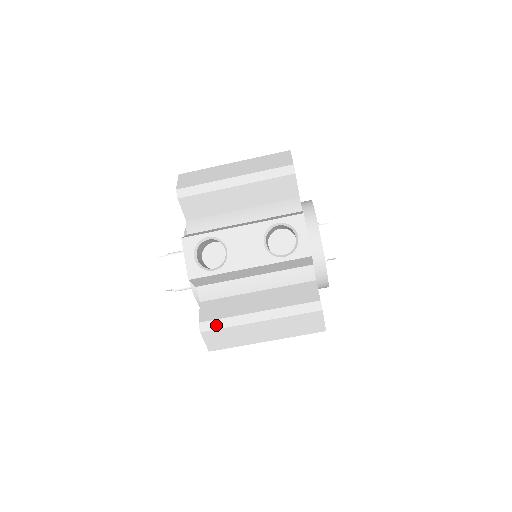
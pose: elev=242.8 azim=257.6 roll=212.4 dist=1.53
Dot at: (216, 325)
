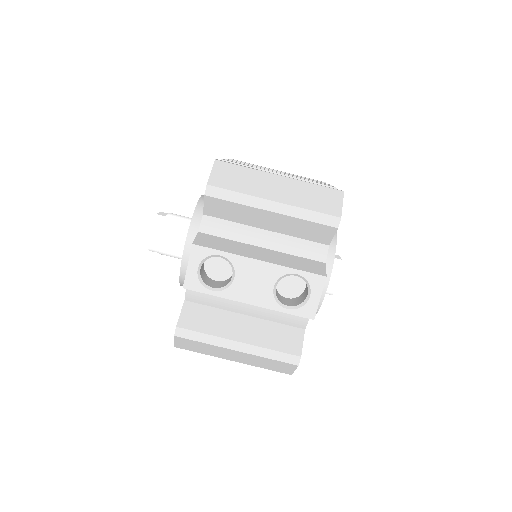
Dot at: (192, 336)
